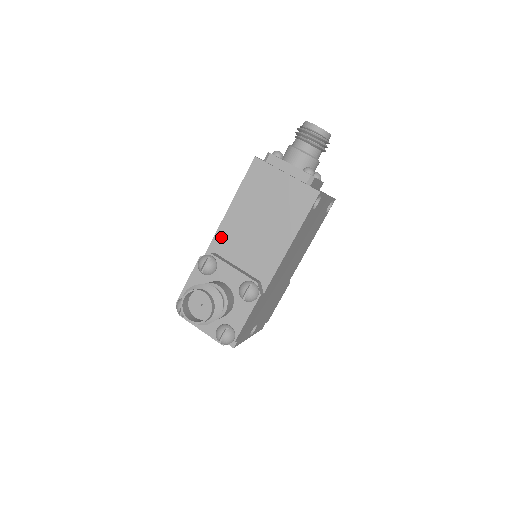
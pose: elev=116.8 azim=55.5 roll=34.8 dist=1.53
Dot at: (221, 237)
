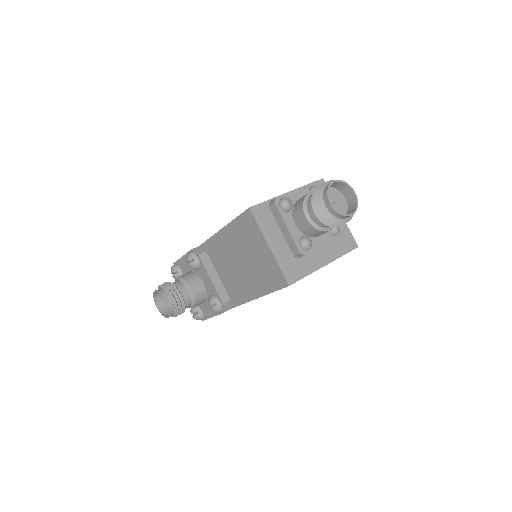
Dot at: (212, 245)
